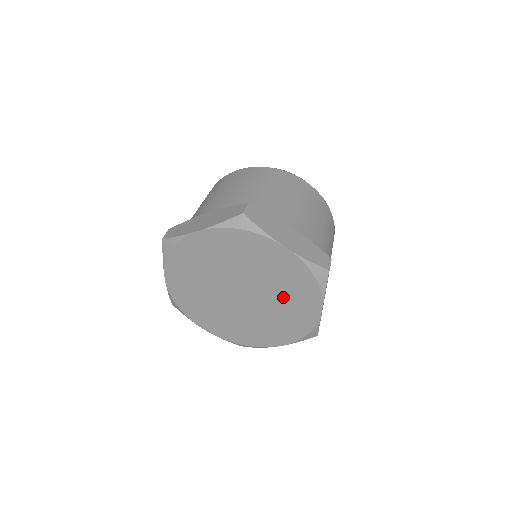
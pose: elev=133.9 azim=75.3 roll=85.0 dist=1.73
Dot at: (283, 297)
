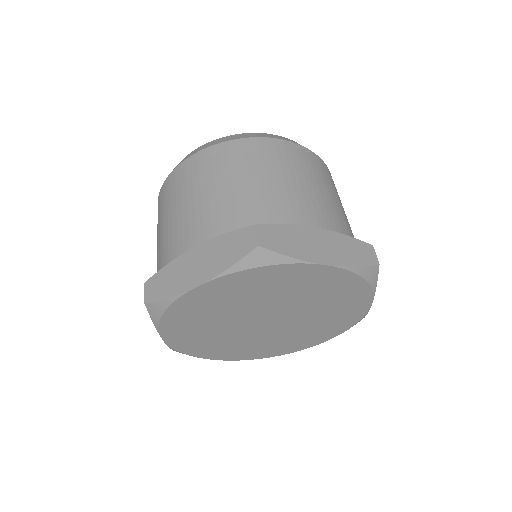
Dot at: (323, 307)
